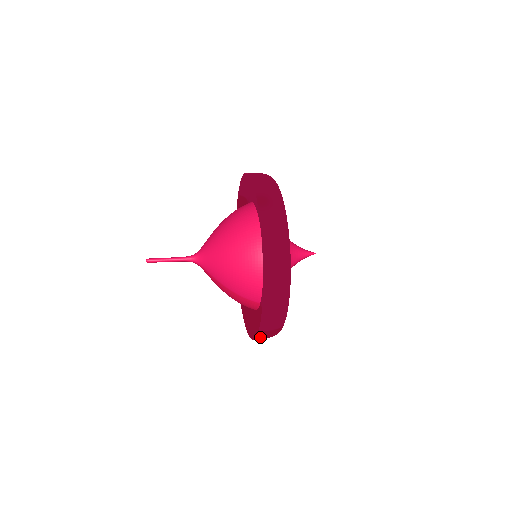
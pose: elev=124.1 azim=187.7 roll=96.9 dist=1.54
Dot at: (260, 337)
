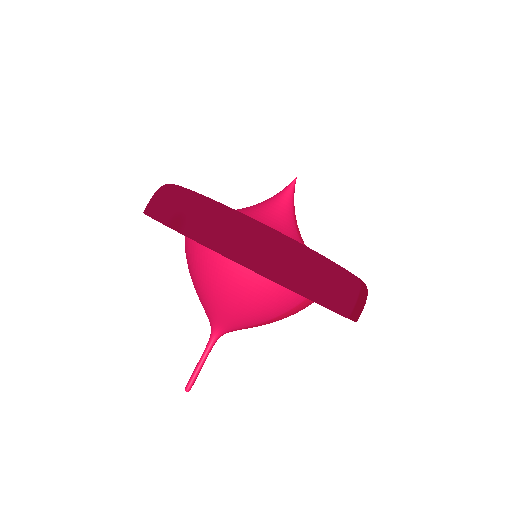
Dot at: (357, 316)
